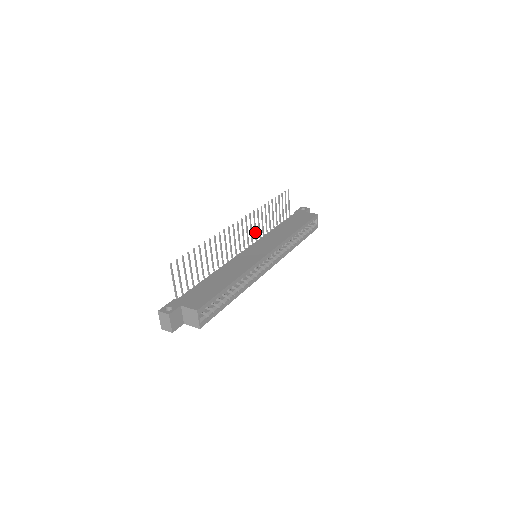
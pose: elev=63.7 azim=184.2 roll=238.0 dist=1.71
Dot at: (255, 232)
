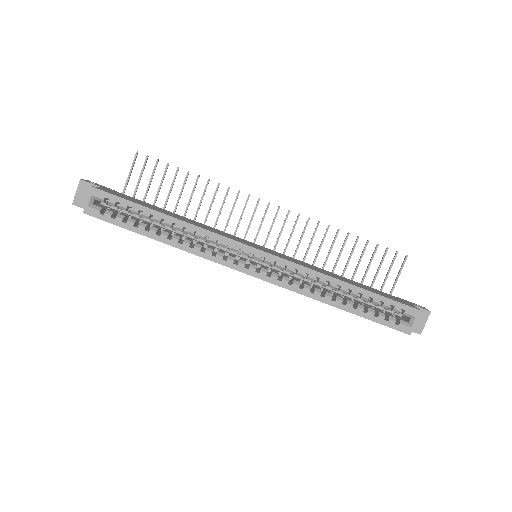
Dot at: (296, 248)
